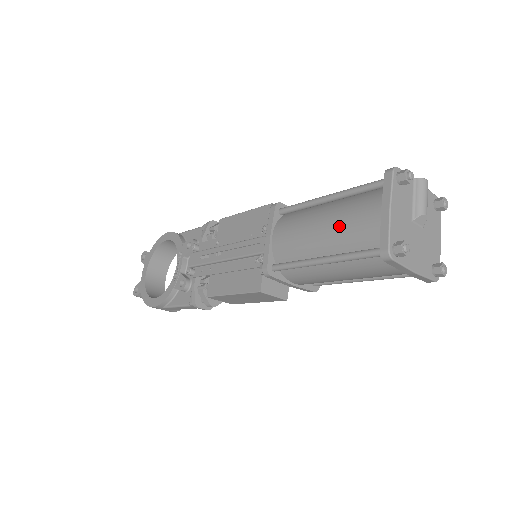
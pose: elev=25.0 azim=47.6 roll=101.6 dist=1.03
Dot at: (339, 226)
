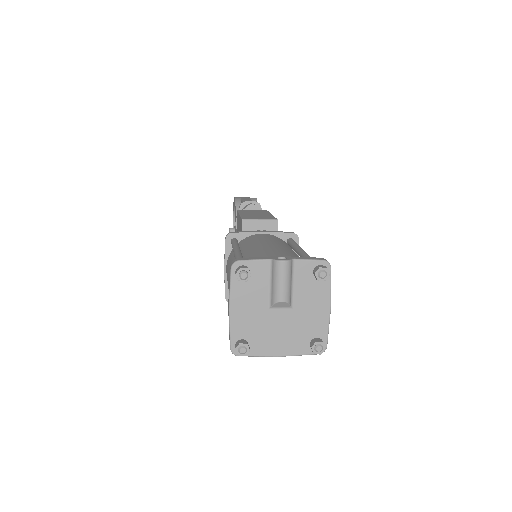
Dot at: occluded
